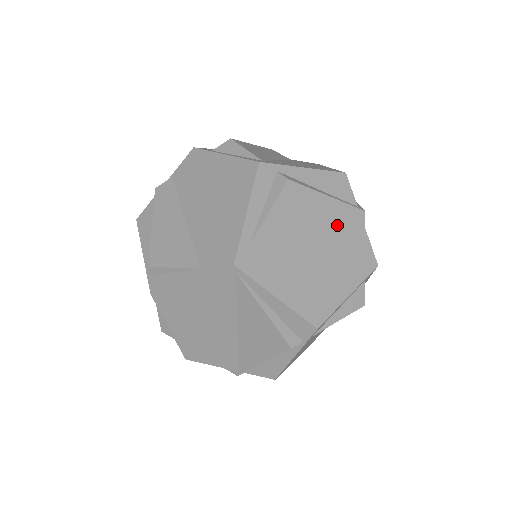
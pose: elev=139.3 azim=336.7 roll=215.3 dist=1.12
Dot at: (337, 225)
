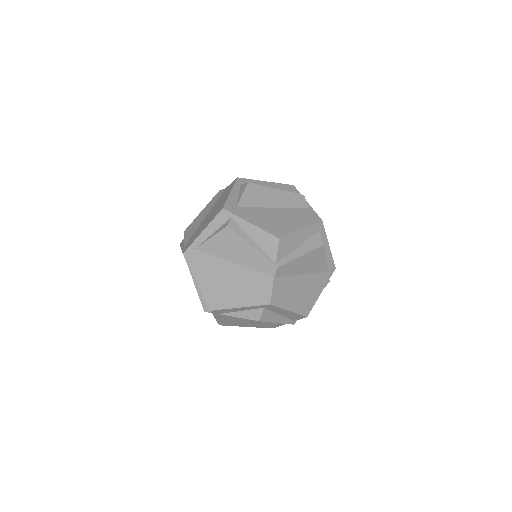
Dot at: (253, 266)
